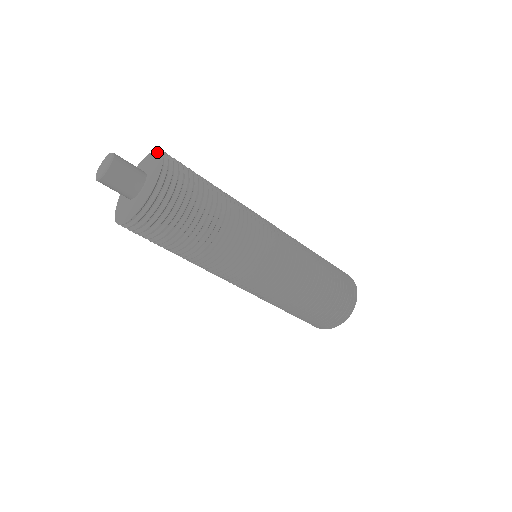
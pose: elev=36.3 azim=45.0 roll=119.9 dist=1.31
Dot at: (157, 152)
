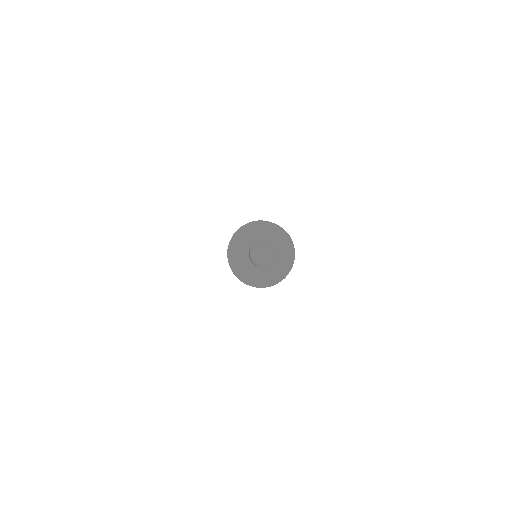
Dot at: (266, 224)
